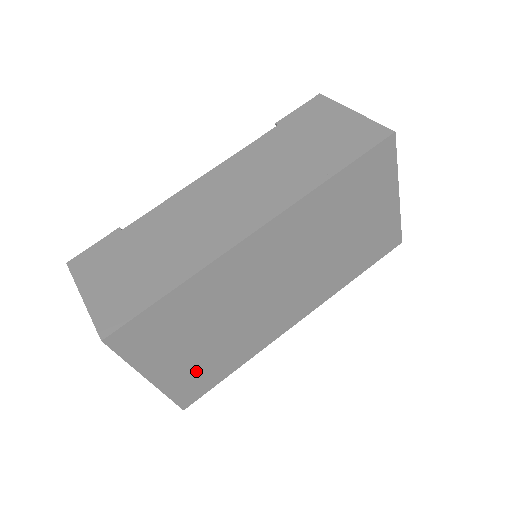
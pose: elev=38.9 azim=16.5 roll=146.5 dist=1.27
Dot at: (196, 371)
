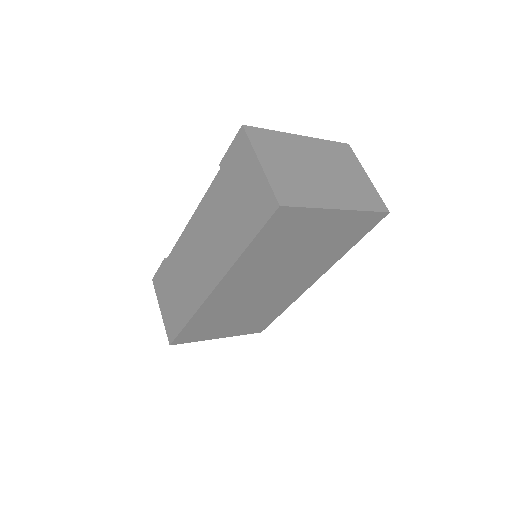
Dot at: (249, 325)
